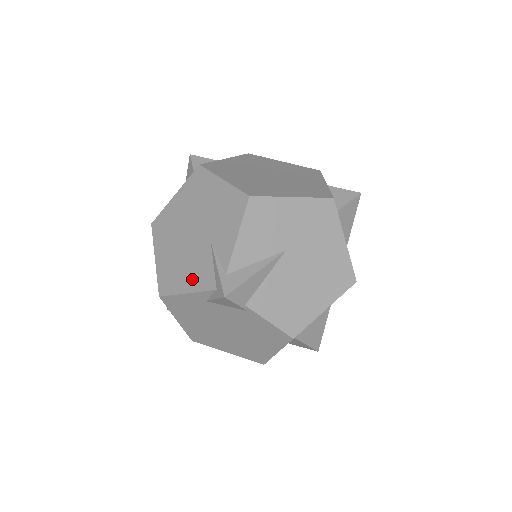
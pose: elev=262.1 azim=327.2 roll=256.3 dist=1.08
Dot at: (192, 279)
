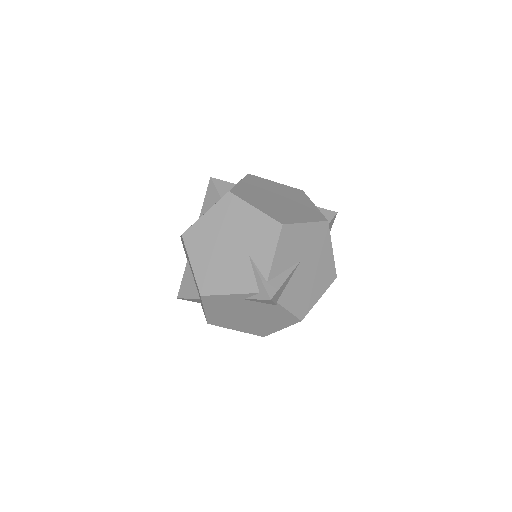
Dot at: (234, 284)
